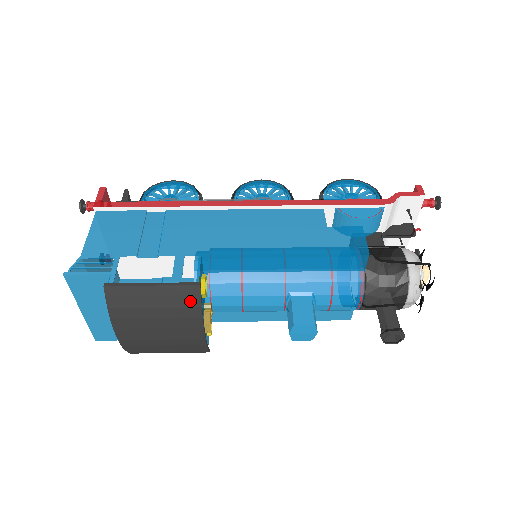
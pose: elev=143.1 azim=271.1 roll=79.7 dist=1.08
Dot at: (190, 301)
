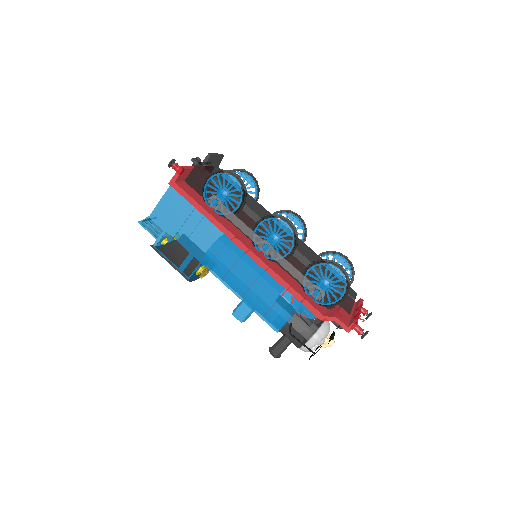
Dot at: occluded
